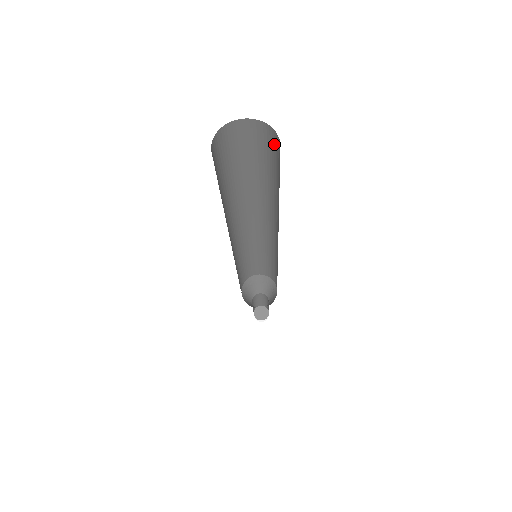
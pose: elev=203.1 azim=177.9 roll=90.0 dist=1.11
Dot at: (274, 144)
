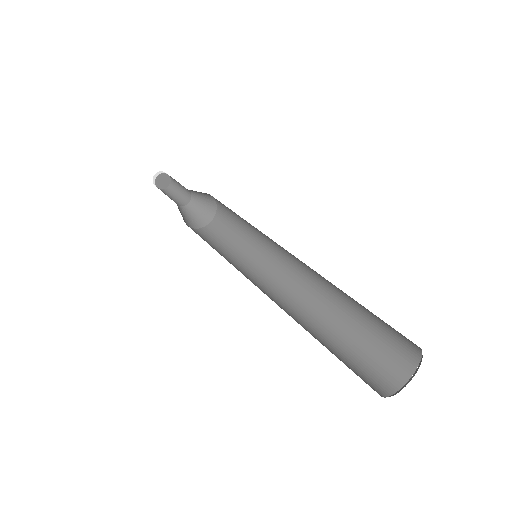
Dot at: (404, 337)
